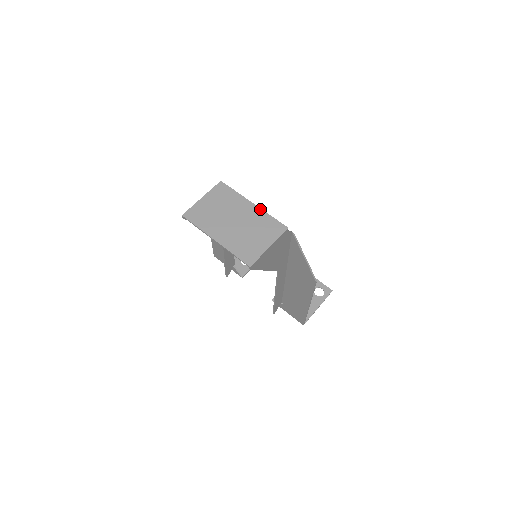
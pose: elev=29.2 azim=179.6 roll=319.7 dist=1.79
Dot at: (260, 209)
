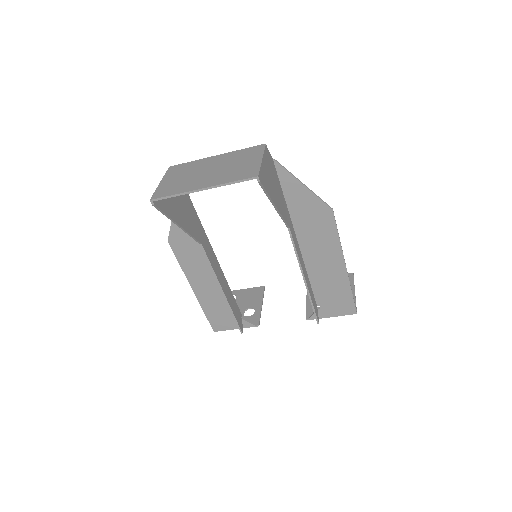
Dot at: (226, 153)
